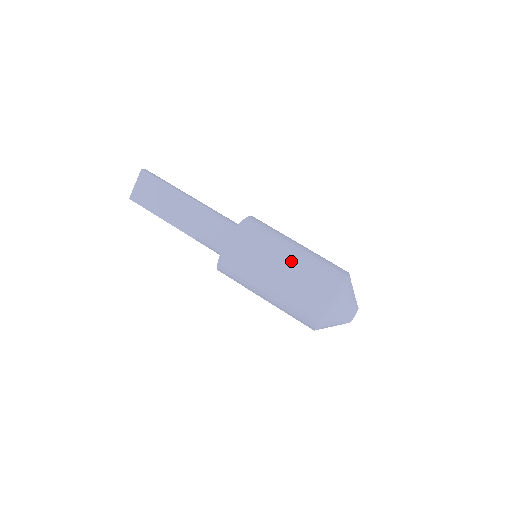
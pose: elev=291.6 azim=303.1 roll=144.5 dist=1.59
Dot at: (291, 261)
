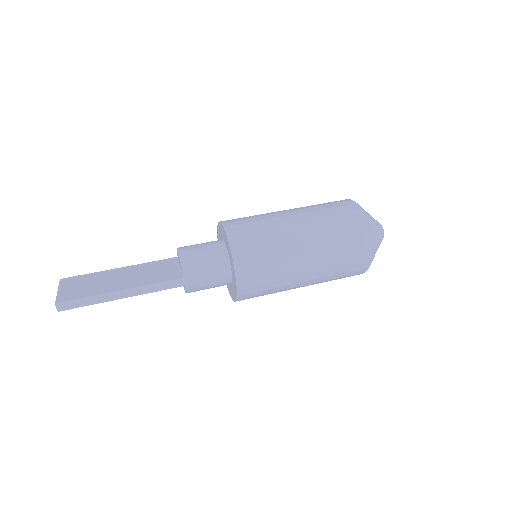
Dot at: occluded
